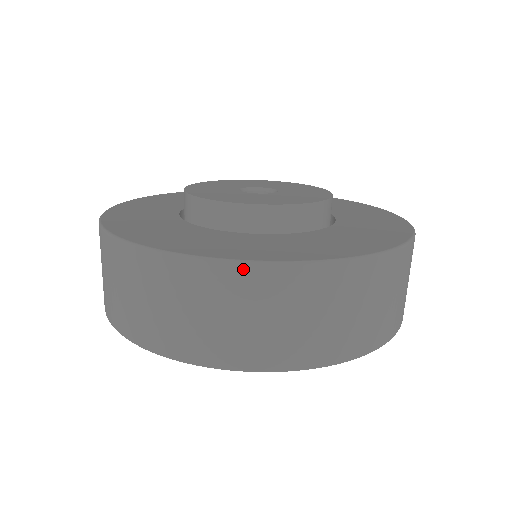
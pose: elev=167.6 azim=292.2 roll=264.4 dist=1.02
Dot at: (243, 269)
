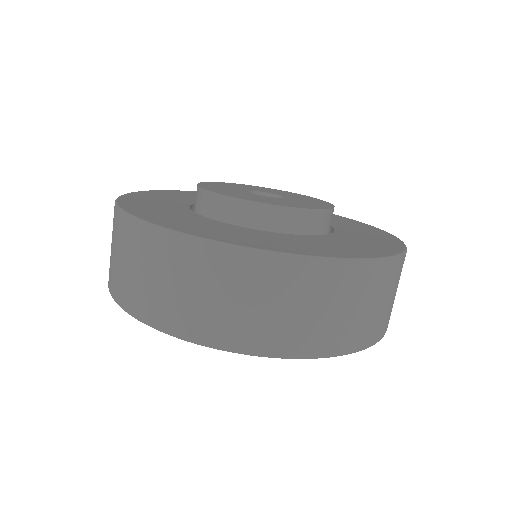
Dot at: (133, 223)
